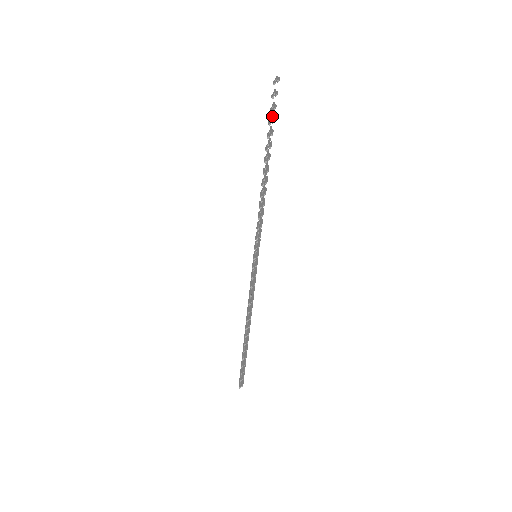
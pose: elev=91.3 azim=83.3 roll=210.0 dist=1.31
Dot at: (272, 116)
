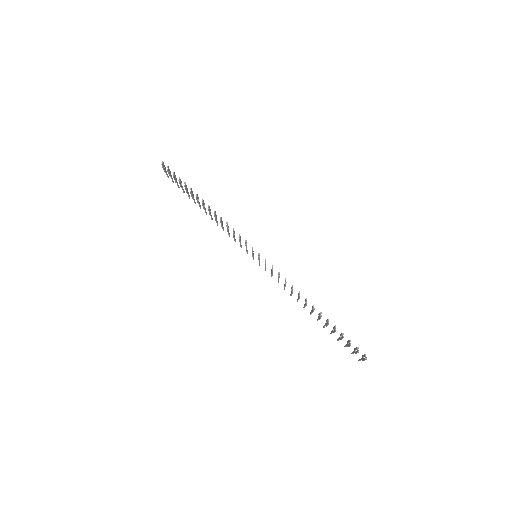
Dot at: (182, 189)
